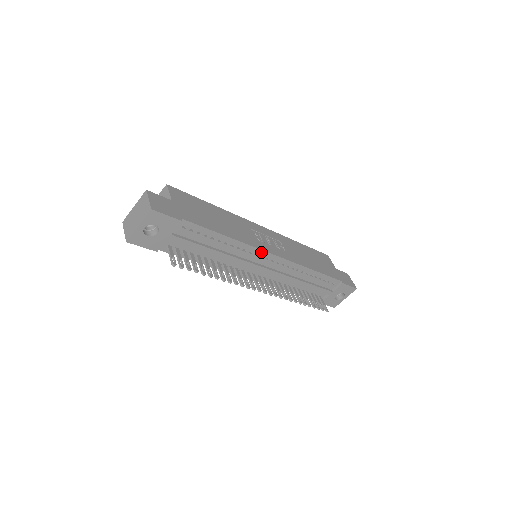
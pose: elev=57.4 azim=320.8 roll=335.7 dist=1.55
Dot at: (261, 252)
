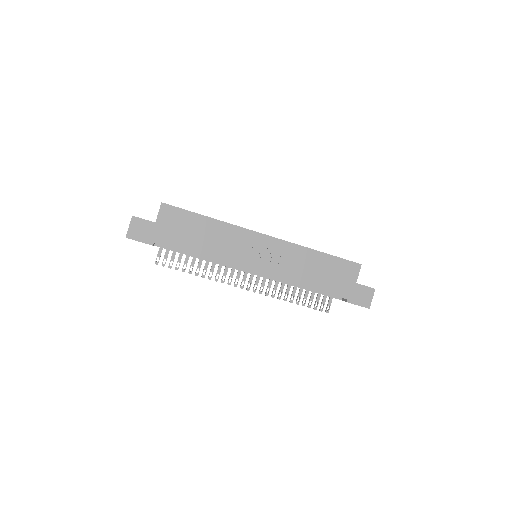
Dot at: (239, 267)
